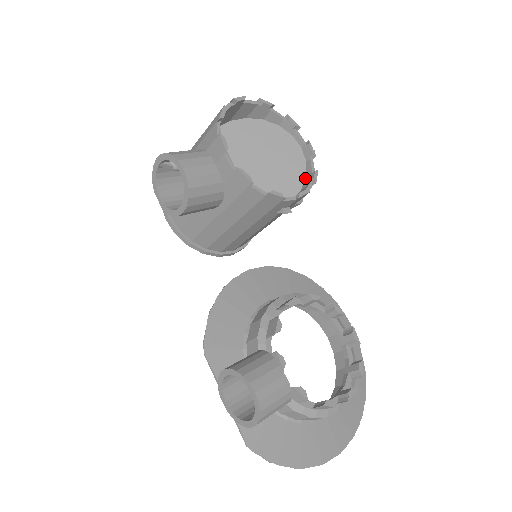
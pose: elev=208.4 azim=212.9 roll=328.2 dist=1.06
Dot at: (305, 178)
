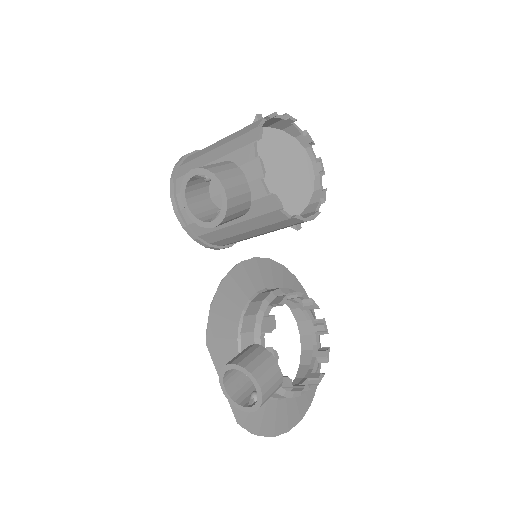
Dot at: (313, 193)
